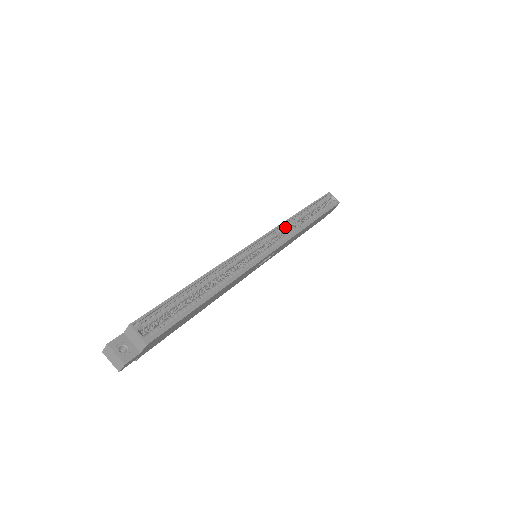
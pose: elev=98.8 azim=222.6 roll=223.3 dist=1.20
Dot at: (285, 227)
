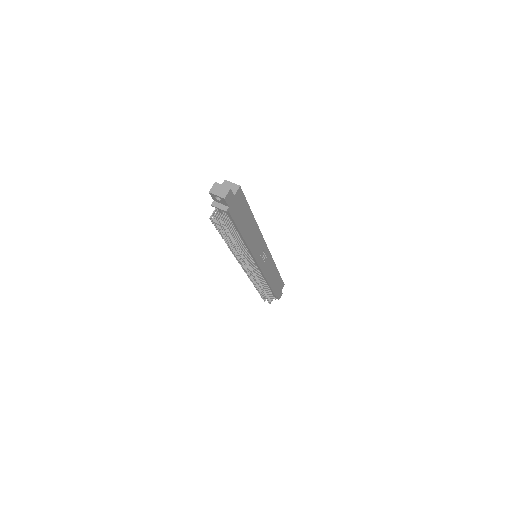
Dot at: occluded
